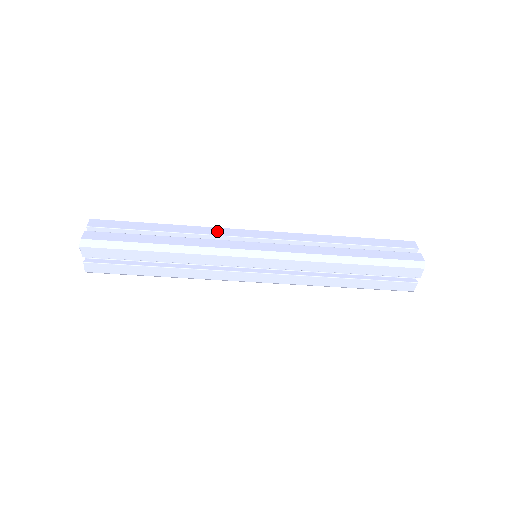
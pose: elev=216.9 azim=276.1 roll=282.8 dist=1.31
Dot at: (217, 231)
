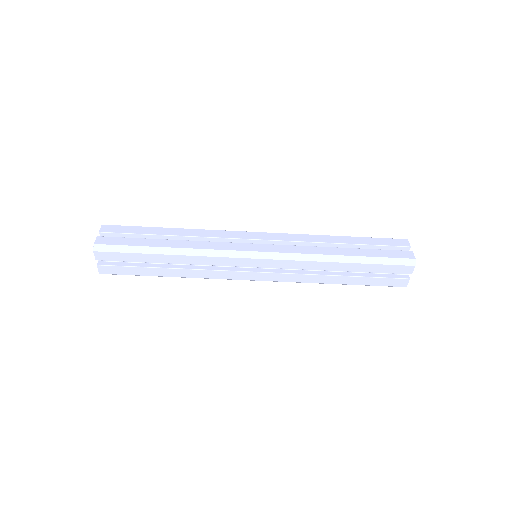
Dot at: (219, 234)
